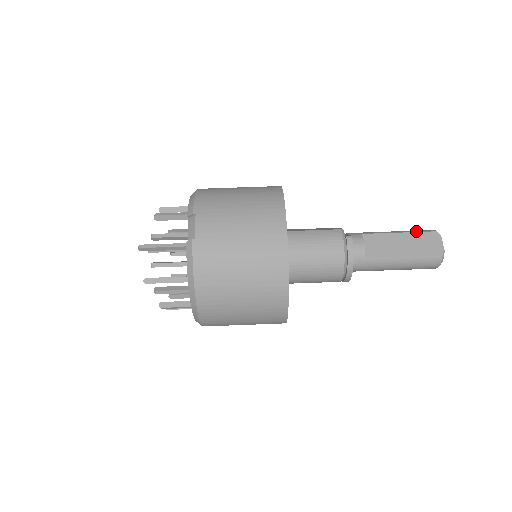
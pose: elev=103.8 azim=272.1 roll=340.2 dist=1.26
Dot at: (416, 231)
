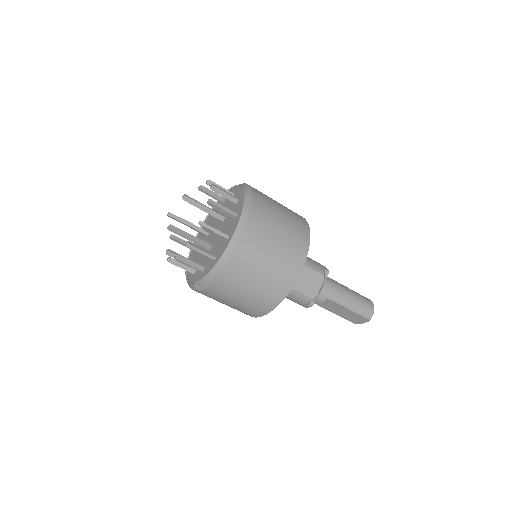
Dot at: (360, 313)
